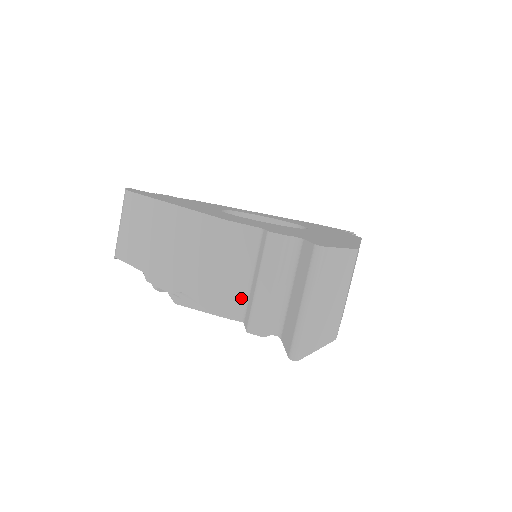
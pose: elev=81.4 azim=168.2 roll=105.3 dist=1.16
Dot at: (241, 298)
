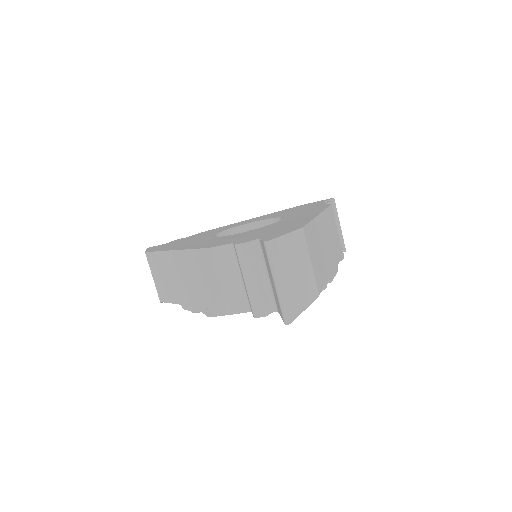
Dot at: (242, 296)
